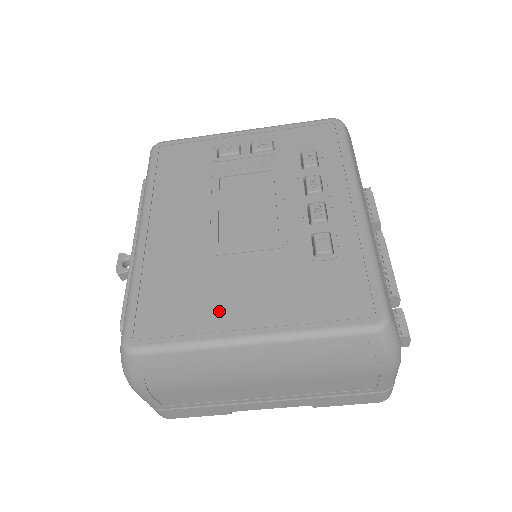
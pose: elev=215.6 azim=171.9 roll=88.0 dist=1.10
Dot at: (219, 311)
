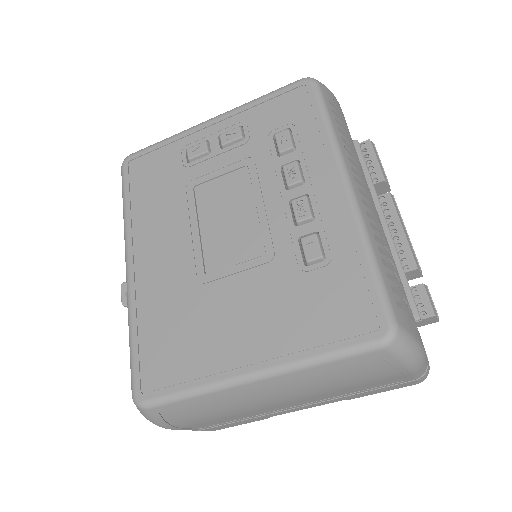
Dot at: (217, 349)
